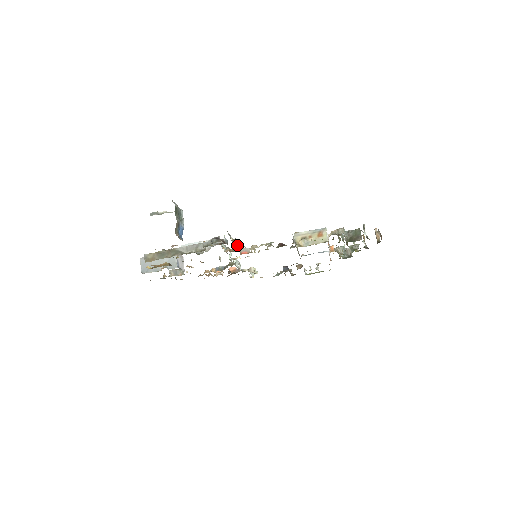
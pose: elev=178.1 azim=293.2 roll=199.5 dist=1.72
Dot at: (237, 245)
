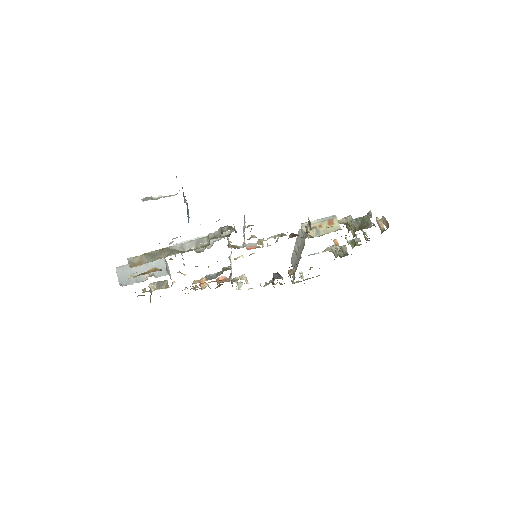
Dot at: occluded
